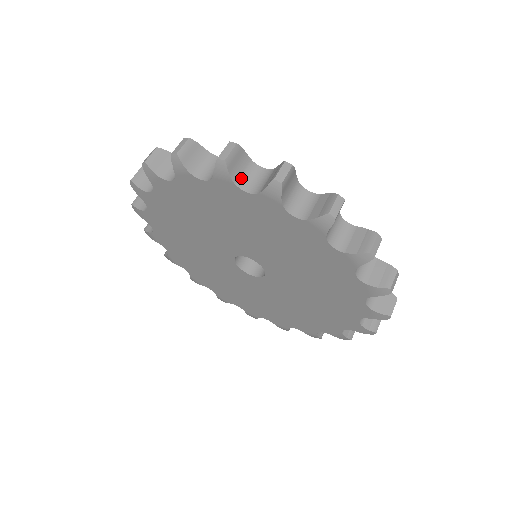
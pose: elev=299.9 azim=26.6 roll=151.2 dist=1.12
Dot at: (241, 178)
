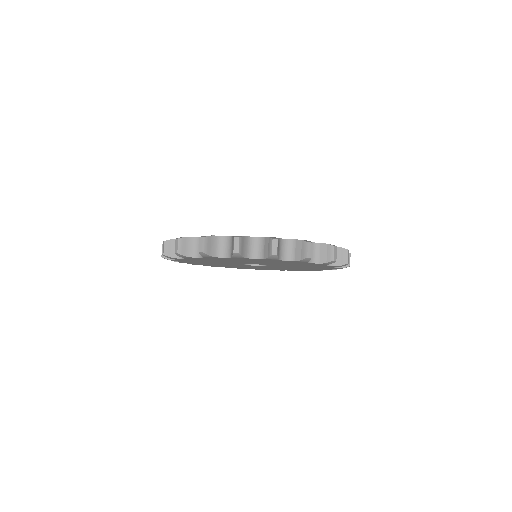
Dot at: (193, 251)
